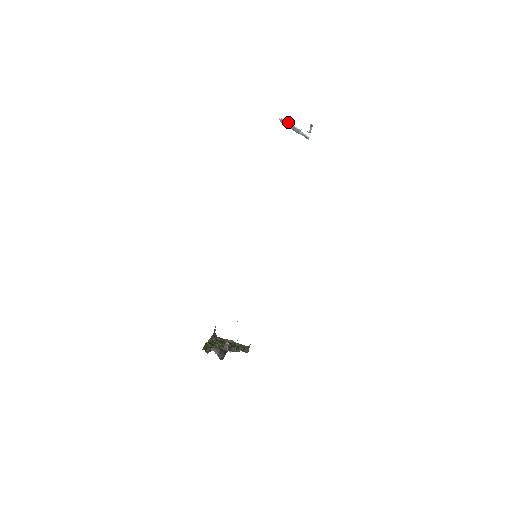
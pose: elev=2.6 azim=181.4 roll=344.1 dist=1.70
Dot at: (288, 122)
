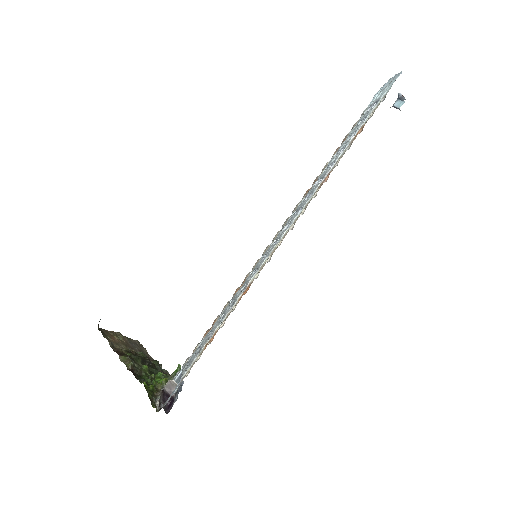
Dot at: occluded
